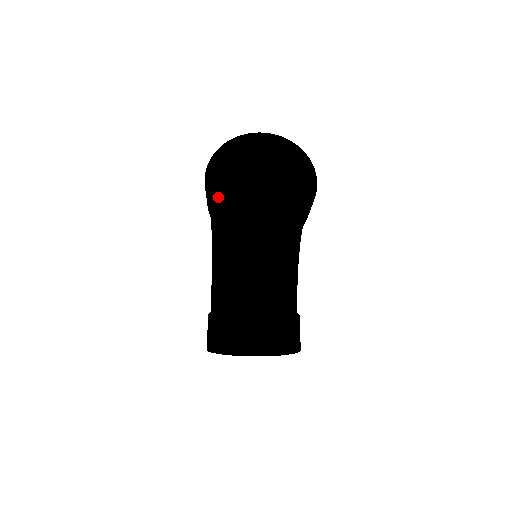
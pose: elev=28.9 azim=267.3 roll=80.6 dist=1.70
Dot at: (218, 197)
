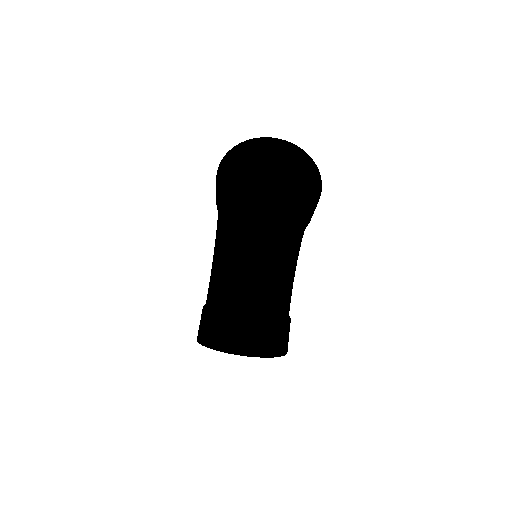
Dot at: (227, 195)
